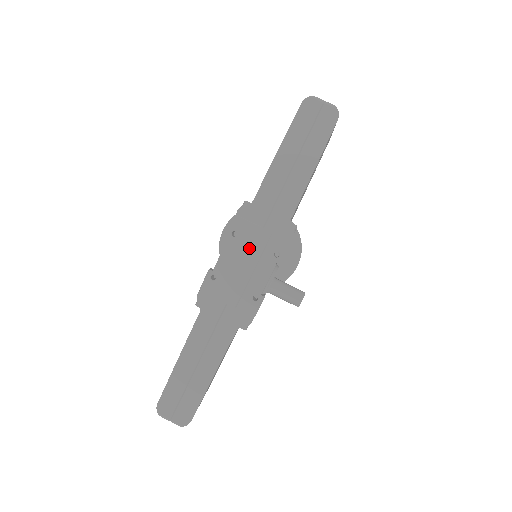
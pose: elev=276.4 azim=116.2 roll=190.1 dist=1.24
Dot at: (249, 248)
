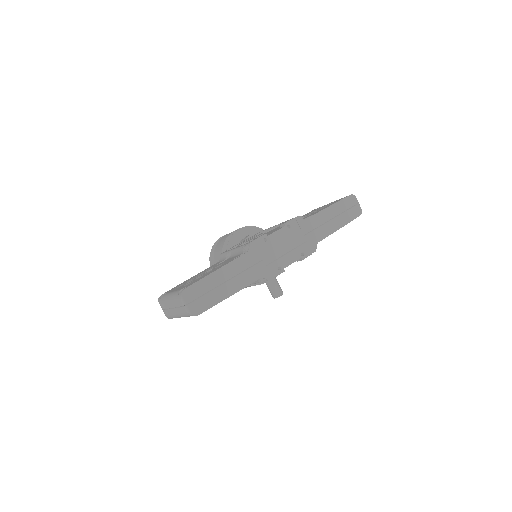
Dot at: (292, 240)
